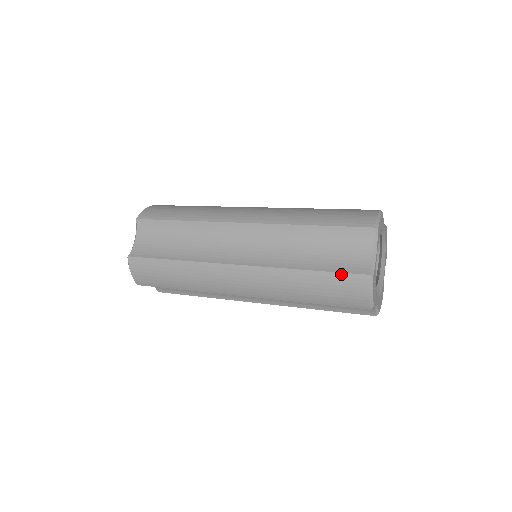
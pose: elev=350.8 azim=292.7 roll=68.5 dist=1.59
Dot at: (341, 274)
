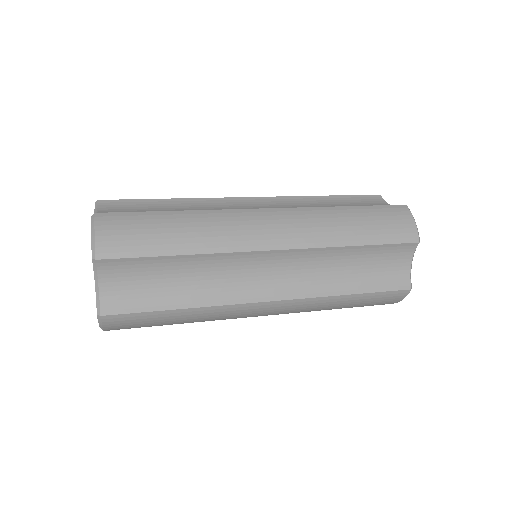
Dot at: (381, 206)
